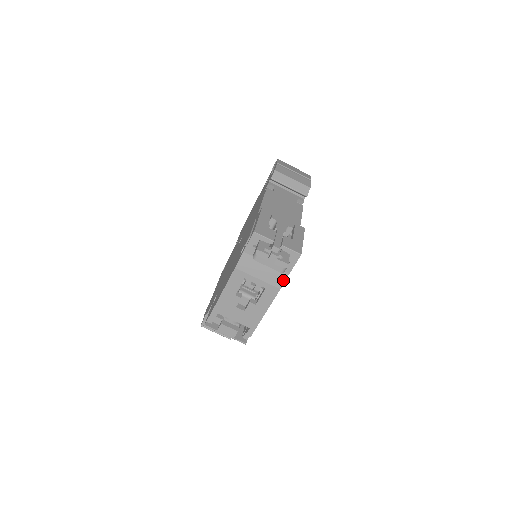
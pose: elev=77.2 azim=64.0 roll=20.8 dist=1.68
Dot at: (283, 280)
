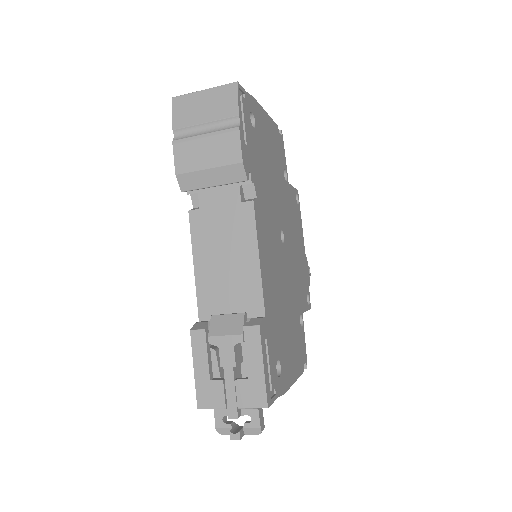
Dot at: occluded
